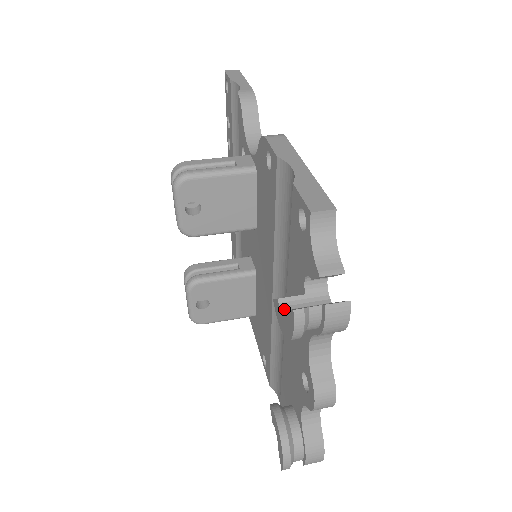
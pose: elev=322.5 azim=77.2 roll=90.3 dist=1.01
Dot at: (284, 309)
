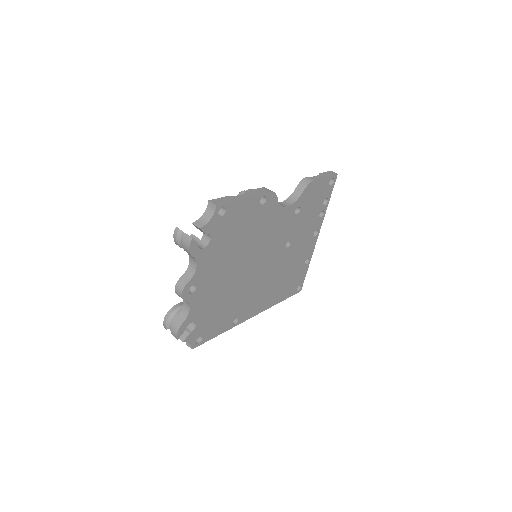
Dot at: occluded
